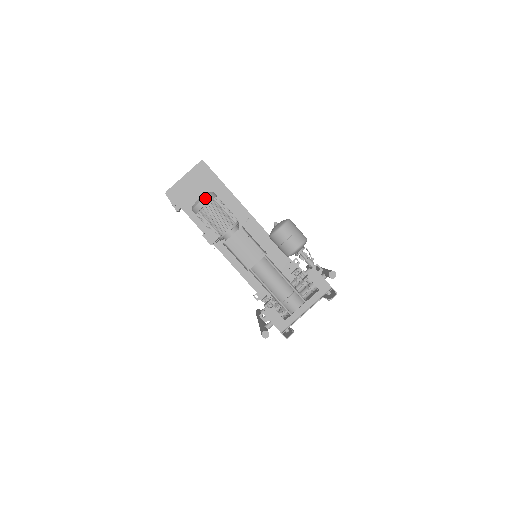
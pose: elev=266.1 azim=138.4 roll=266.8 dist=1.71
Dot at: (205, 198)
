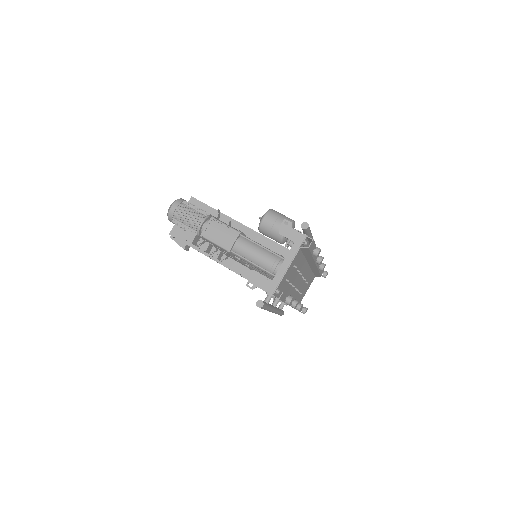
Dot at: (174, 204)
